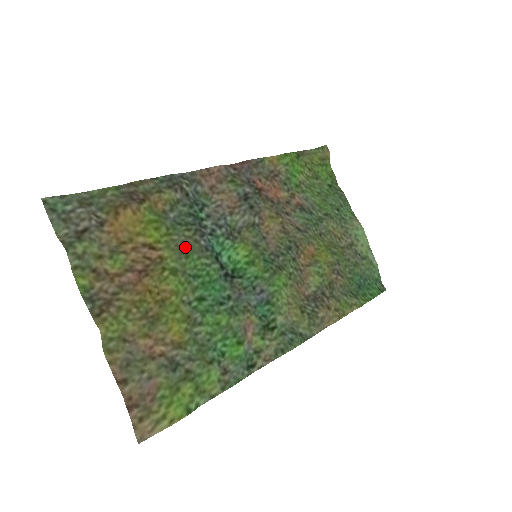
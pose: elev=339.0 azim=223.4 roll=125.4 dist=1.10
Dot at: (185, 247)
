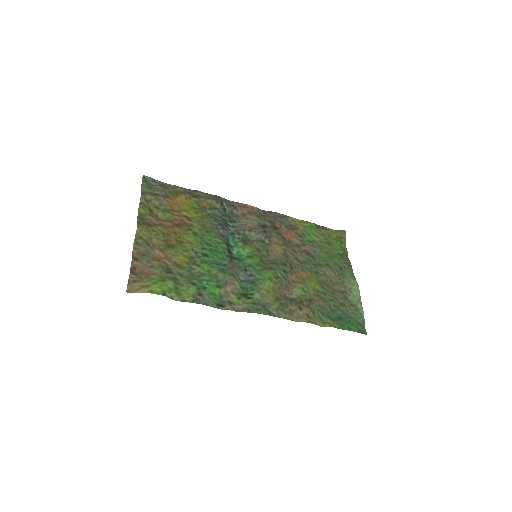
Dot at: (208, 227)
